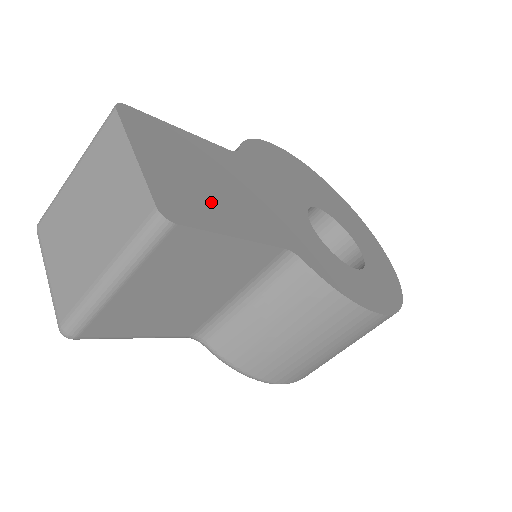
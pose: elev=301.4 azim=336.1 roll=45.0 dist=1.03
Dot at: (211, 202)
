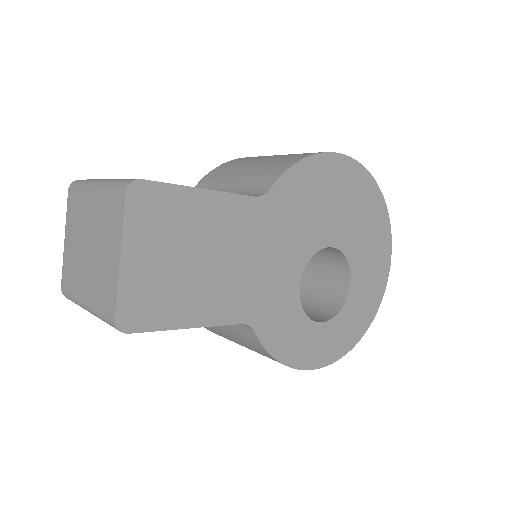
Dot at: (182, 292)
